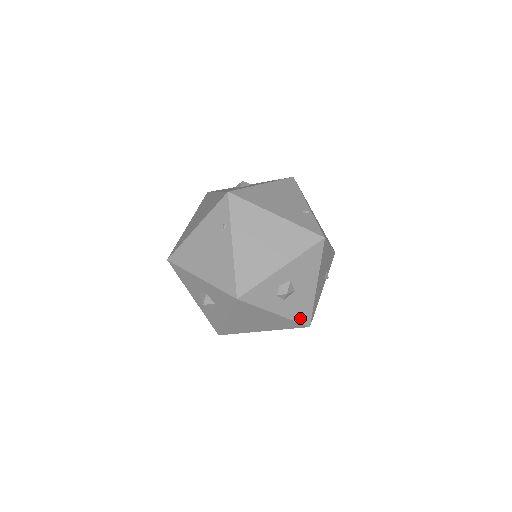
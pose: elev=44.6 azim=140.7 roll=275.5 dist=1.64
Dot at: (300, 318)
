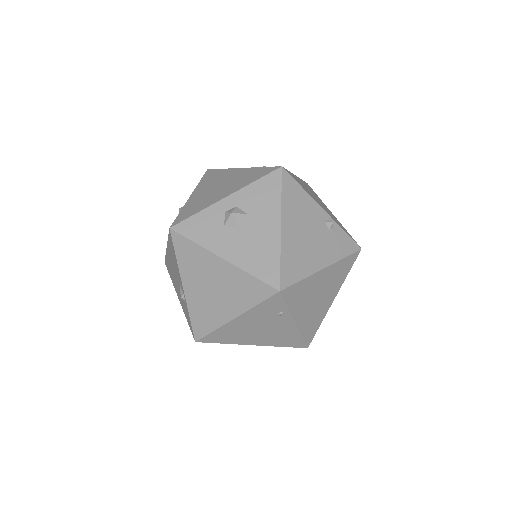
Dot at: occluded
